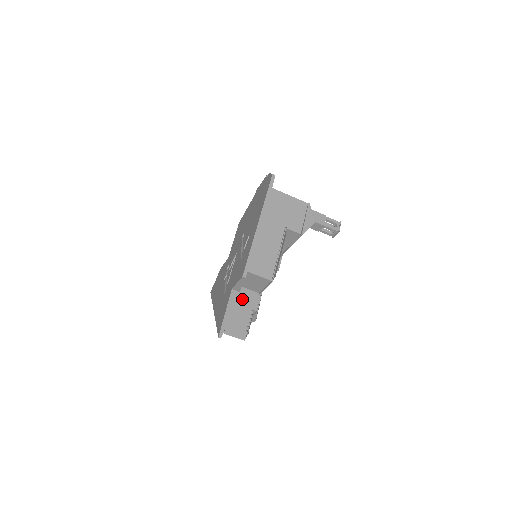
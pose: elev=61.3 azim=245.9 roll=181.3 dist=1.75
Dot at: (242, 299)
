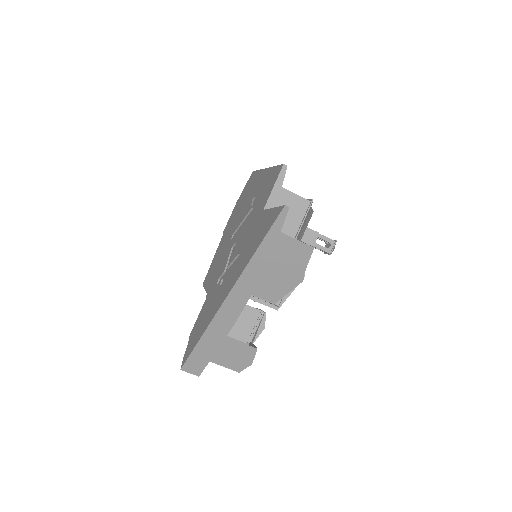
Dot at: occluded
